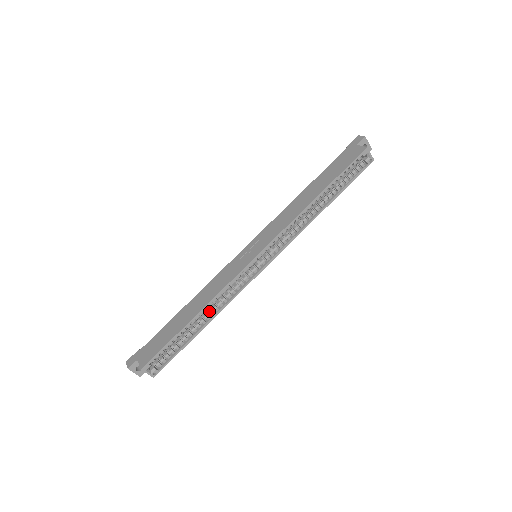
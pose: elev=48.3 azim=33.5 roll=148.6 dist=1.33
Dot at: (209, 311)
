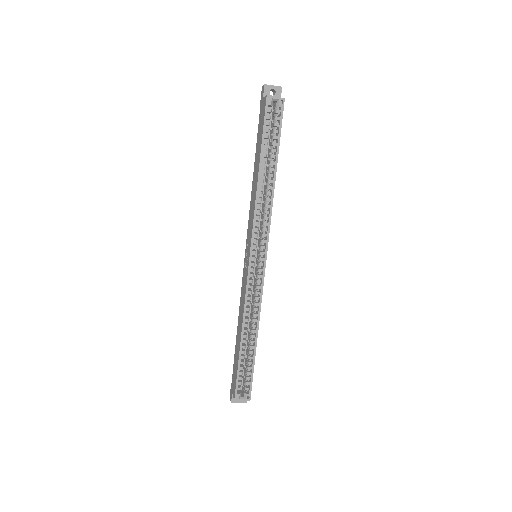
Dot at: (251, 326)
